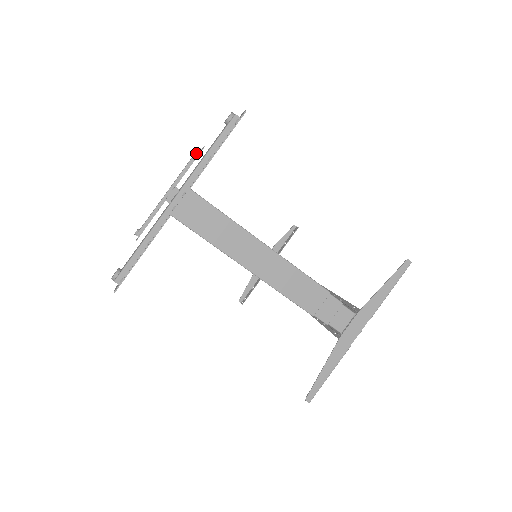
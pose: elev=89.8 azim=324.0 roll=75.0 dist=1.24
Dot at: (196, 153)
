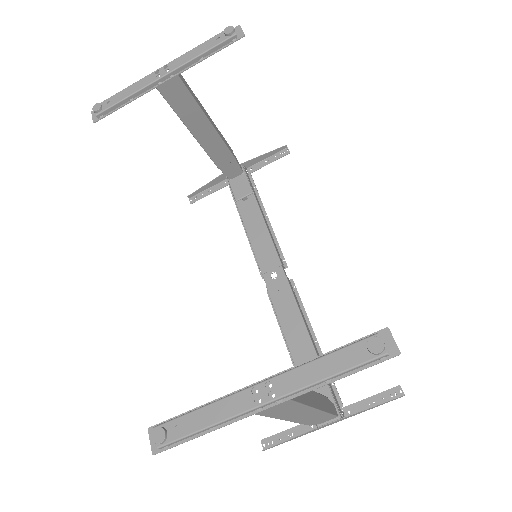
Dot at: (227, 40)
